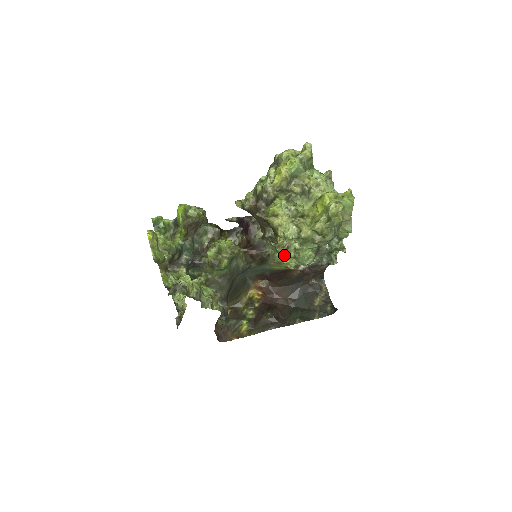
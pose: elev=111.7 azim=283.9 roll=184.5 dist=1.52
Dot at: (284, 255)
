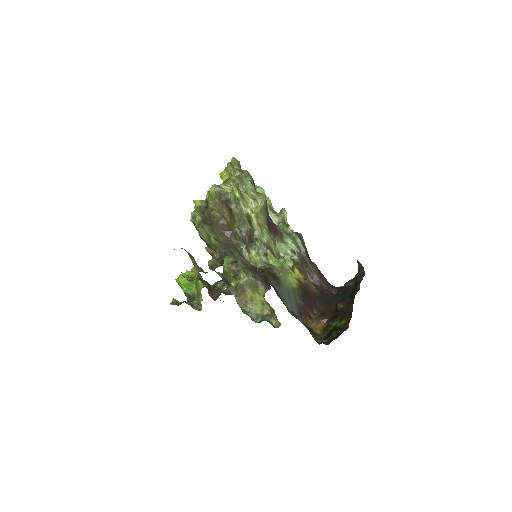
Dot at: (276, 260)
